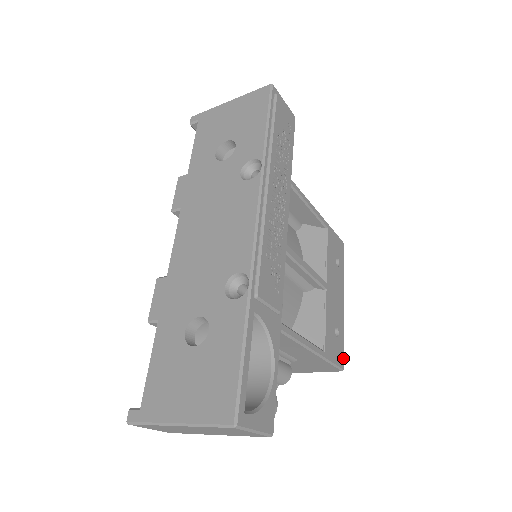
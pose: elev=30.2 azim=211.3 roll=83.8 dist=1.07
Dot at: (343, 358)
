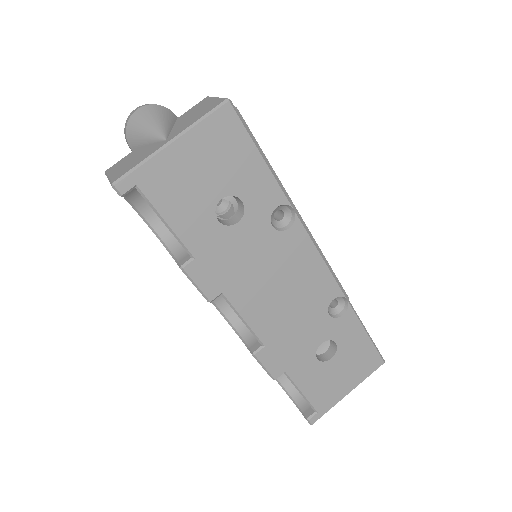
Dot at: occluded
